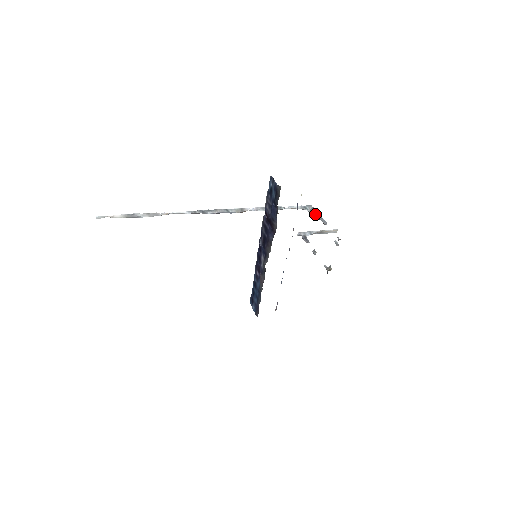
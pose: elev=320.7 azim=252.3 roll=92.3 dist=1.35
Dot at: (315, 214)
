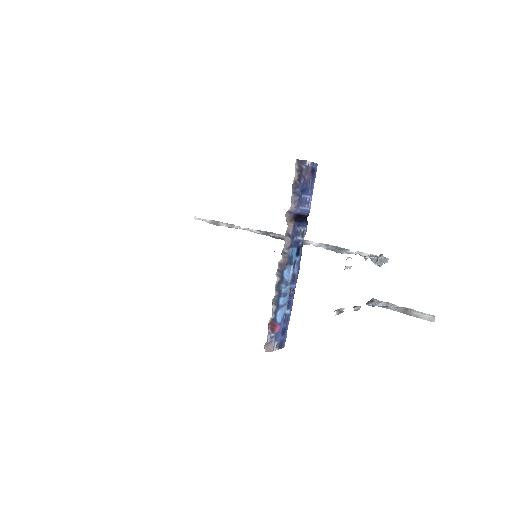
Dot at: (377, 260)
